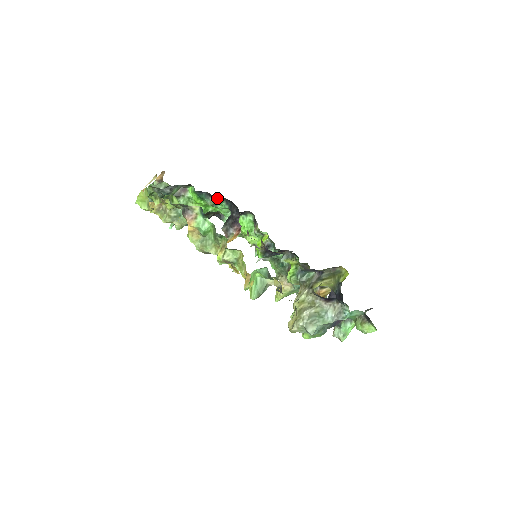
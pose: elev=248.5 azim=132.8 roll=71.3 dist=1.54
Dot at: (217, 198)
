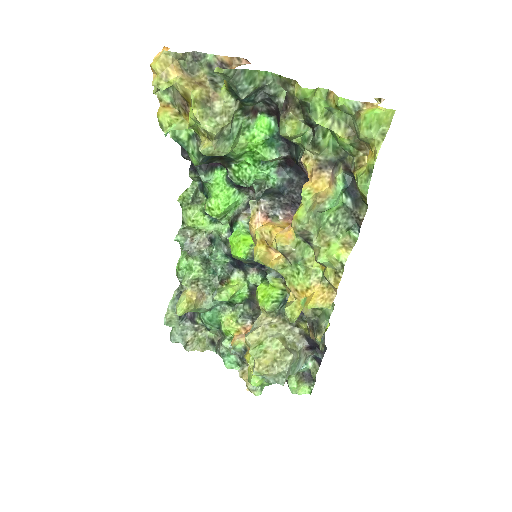
Dot at: (281, 158)
